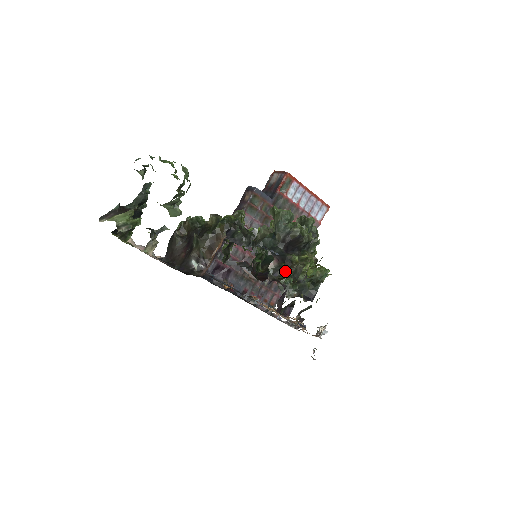
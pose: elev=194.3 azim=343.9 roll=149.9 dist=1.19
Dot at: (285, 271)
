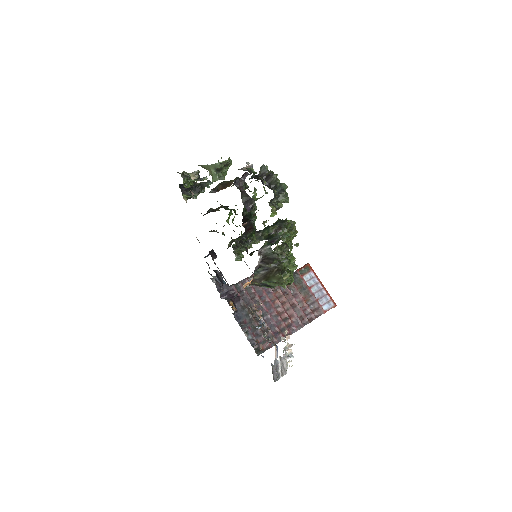
Dot at: (252, 170)
